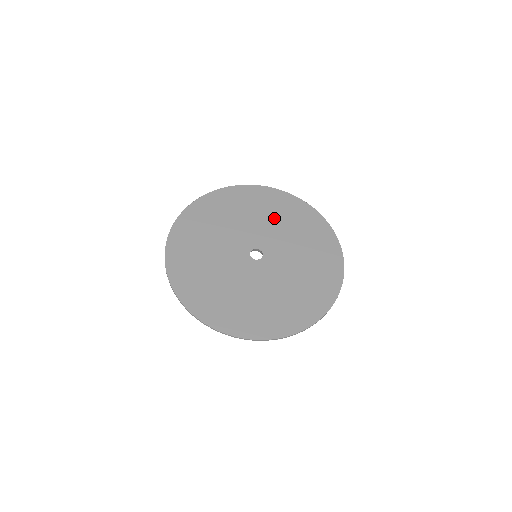
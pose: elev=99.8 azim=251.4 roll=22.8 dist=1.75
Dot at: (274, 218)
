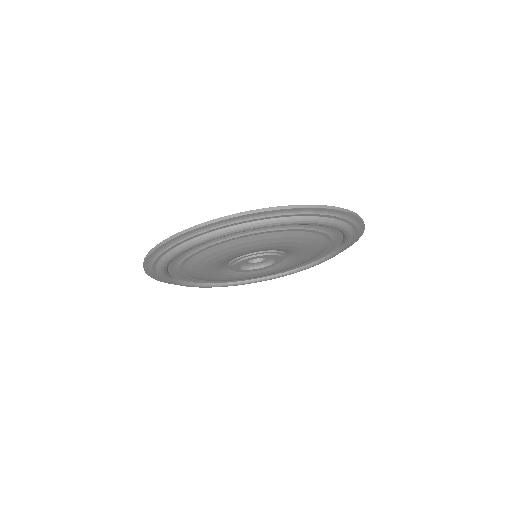
Dot at: occluded
